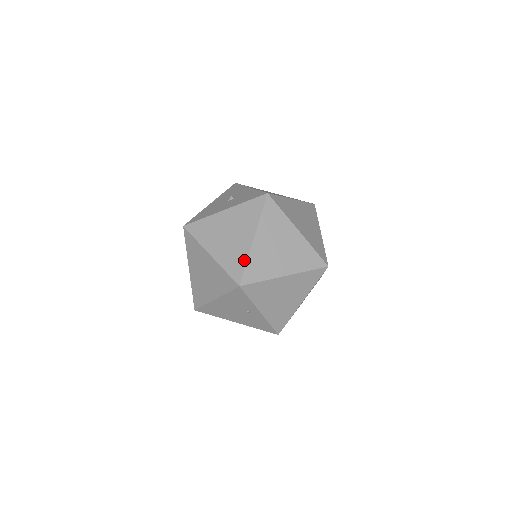
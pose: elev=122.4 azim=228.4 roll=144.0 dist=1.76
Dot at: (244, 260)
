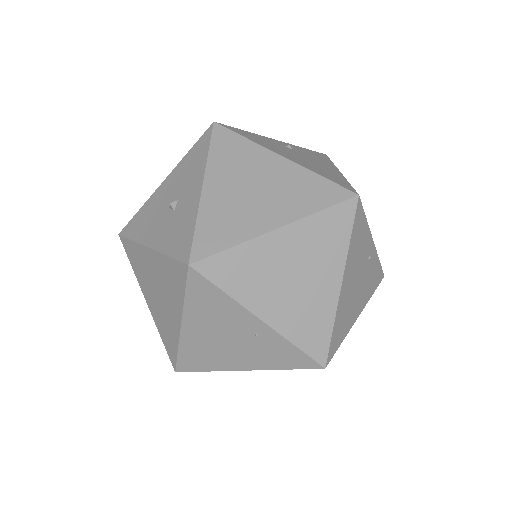
Dot at: (175, 345)
